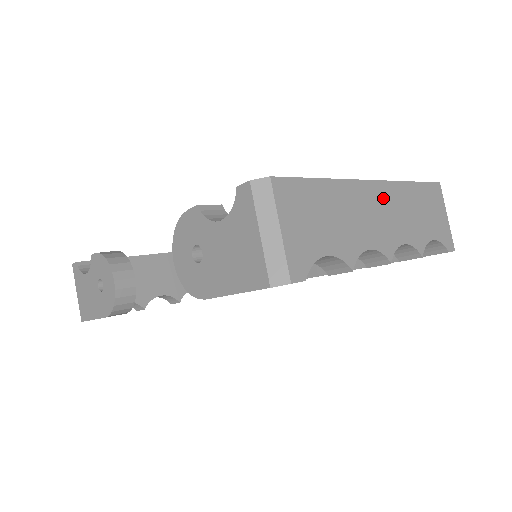
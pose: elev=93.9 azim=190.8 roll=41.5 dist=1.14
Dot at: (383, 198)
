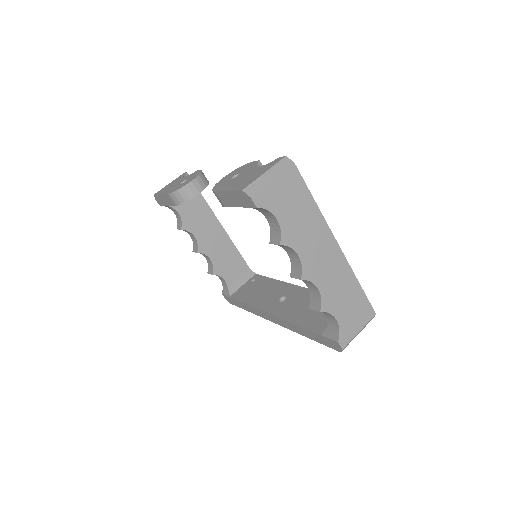
Dot at: (334, 257)
